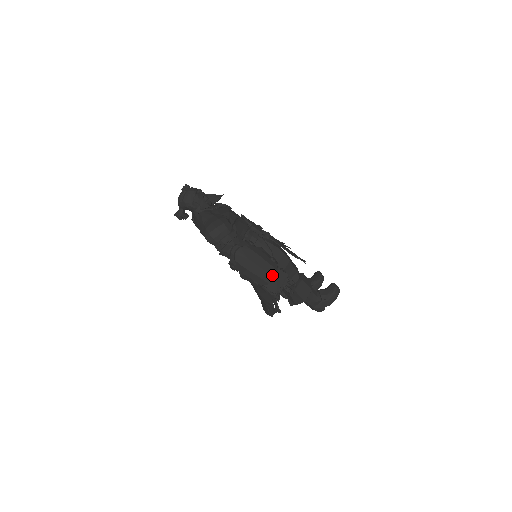
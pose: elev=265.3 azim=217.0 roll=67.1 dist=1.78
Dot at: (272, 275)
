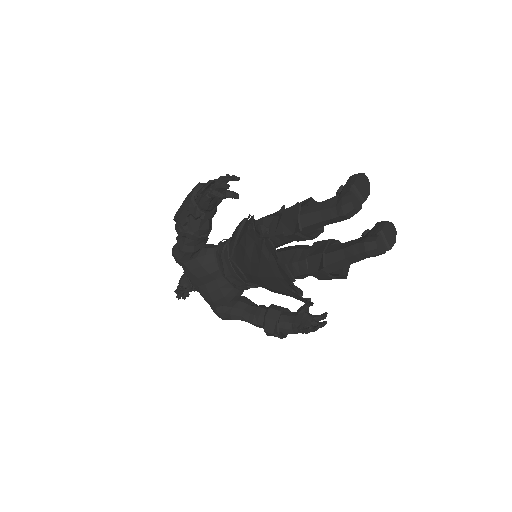
Dot at: occluded
